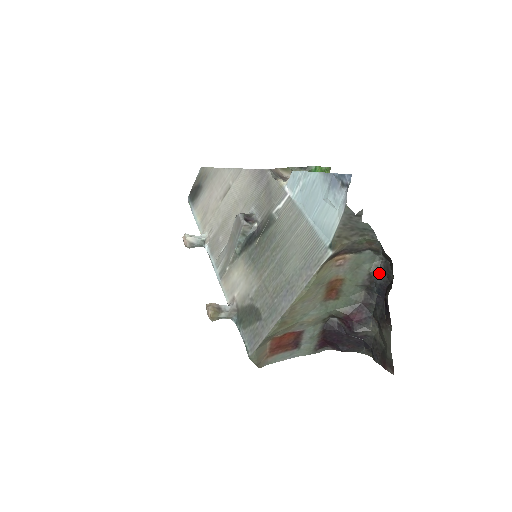
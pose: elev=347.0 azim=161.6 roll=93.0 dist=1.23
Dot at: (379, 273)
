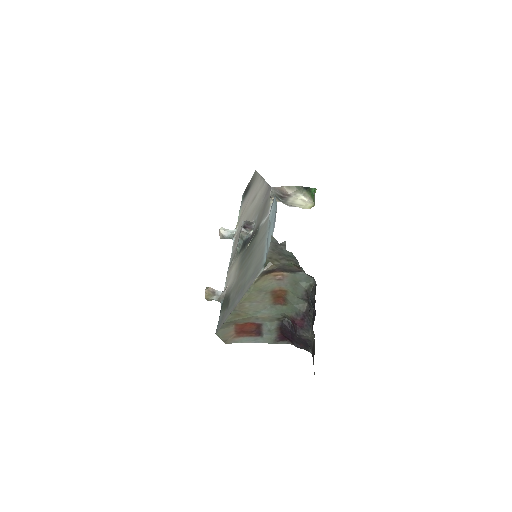
Dot at: (312, 292)
